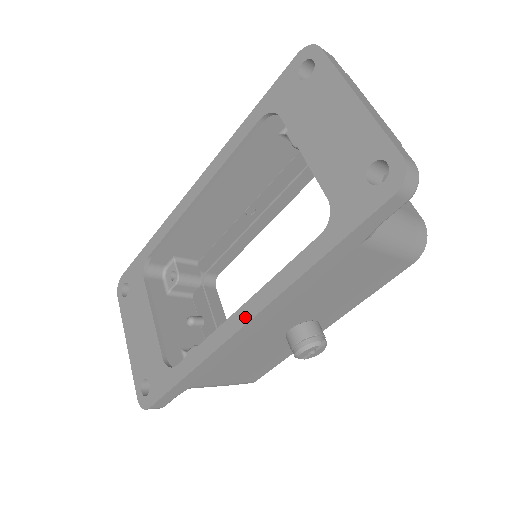
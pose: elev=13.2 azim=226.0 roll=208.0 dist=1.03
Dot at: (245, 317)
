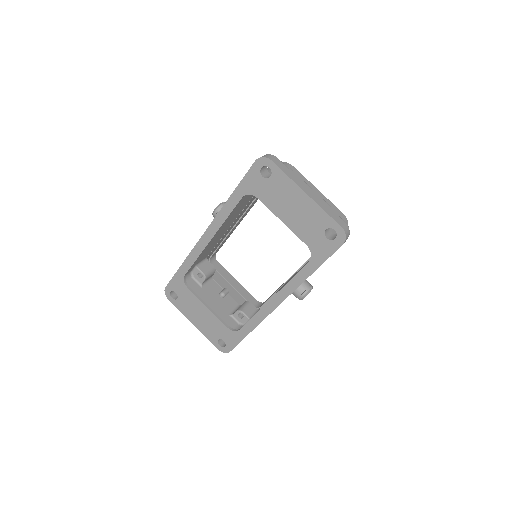
Dot at: (277, 302)
